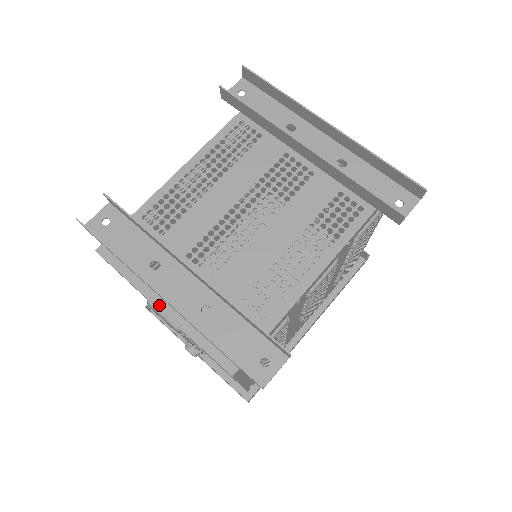
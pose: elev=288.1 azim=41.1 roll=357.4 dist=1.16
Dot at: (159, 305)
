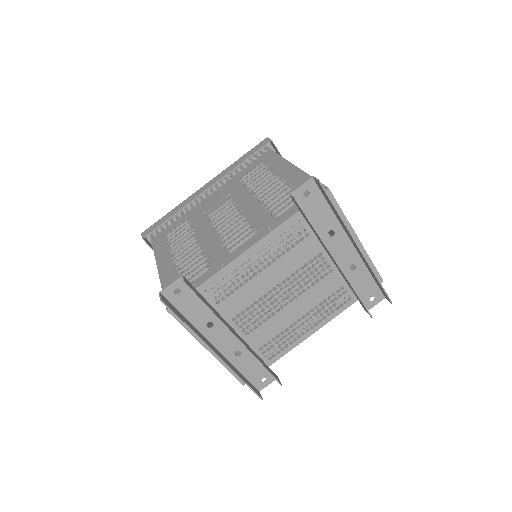
Dot at: (208, 348)
